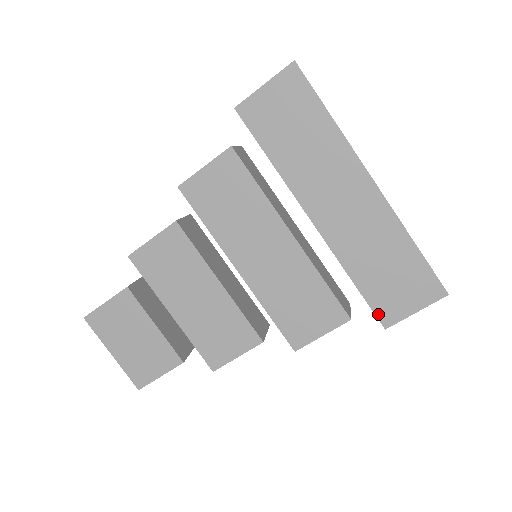
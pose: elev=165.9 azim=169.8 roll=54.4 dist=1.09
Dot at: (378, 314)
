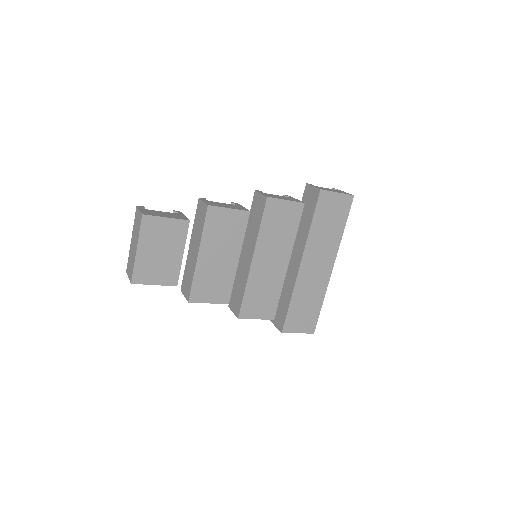
Dot at: (285, 324)
